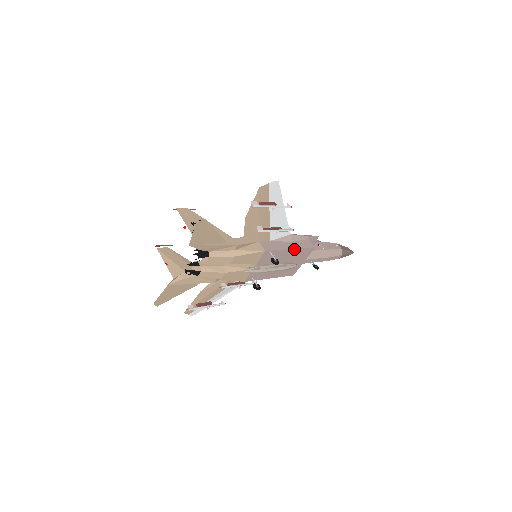
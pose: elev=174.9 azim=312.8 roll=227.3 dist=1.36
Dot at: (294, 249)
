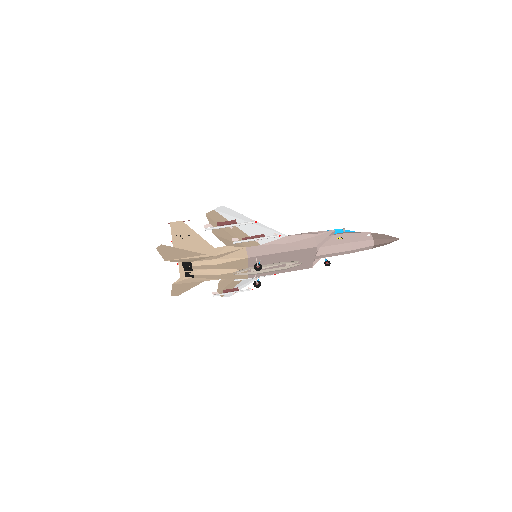
Dot at: (287, 251)
